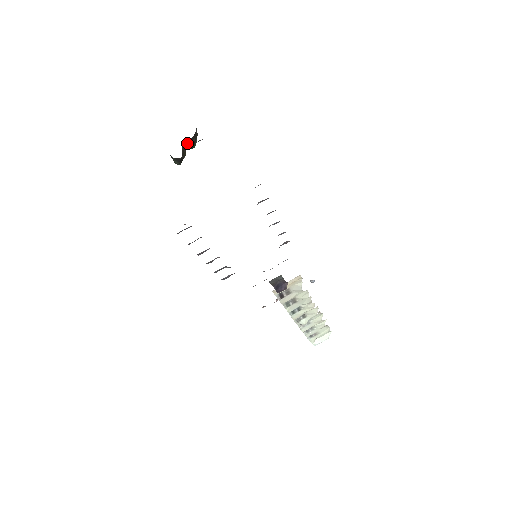
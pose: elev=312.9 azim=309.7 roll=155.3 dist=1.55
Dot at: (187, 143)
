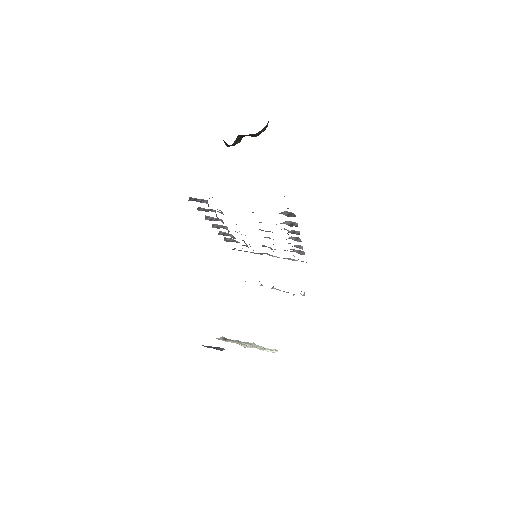
Dot at: occluded
